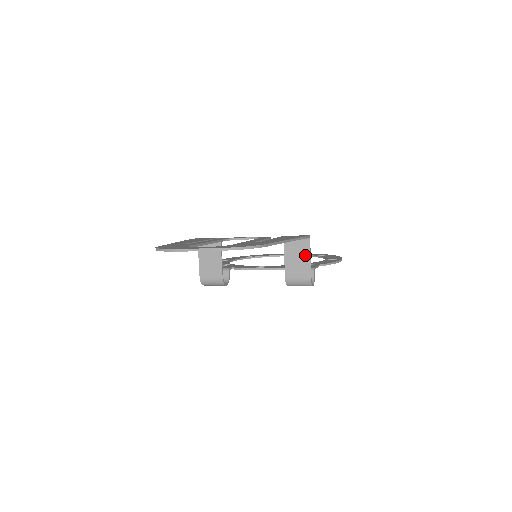
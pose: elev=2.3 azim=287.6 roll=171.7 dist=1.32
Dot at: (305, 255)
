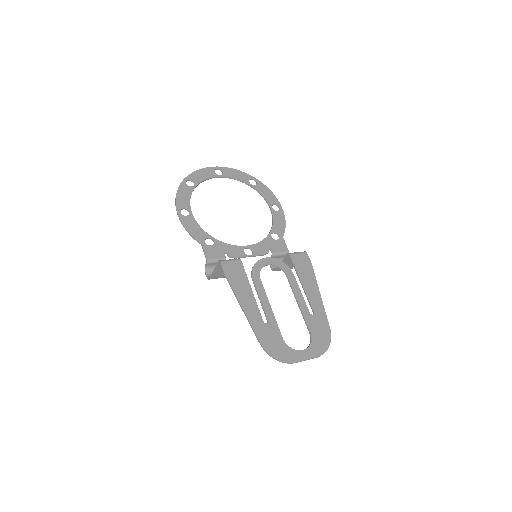
Dot at: occluded
